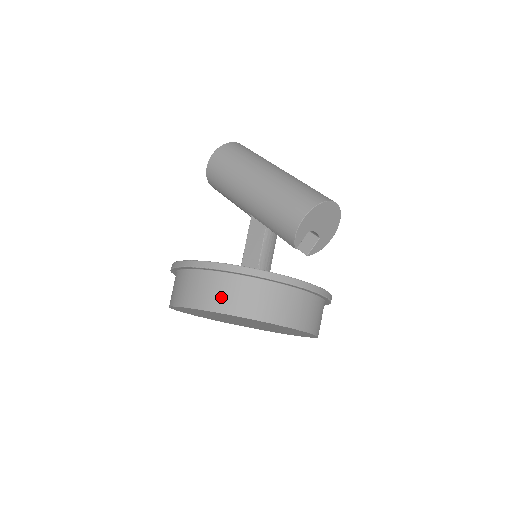
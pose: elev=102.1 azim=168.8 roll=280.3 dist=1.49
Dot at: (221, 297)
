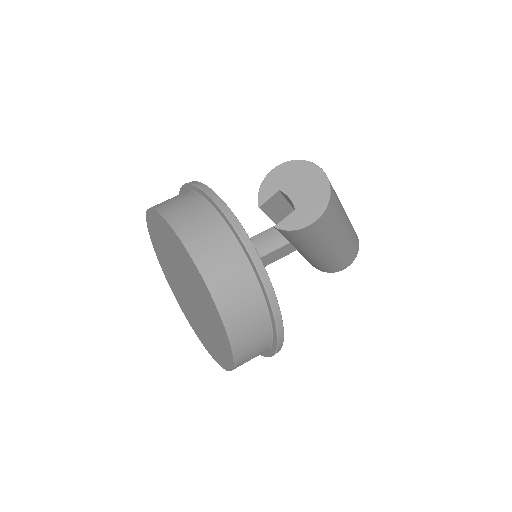
Dot at: occluded
